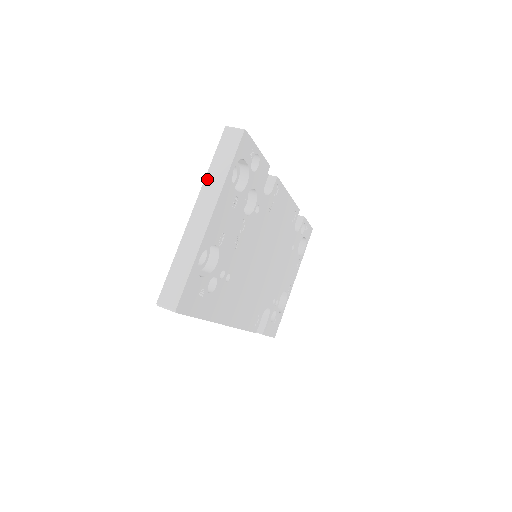
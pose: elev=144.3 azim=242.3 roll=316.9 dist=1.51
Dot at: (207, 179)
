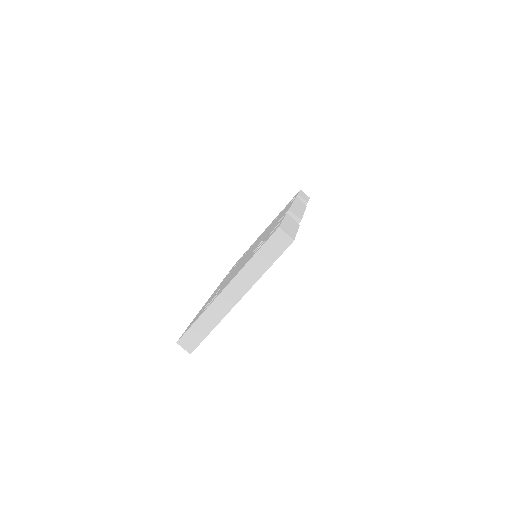
Dot at: (246, 268)
